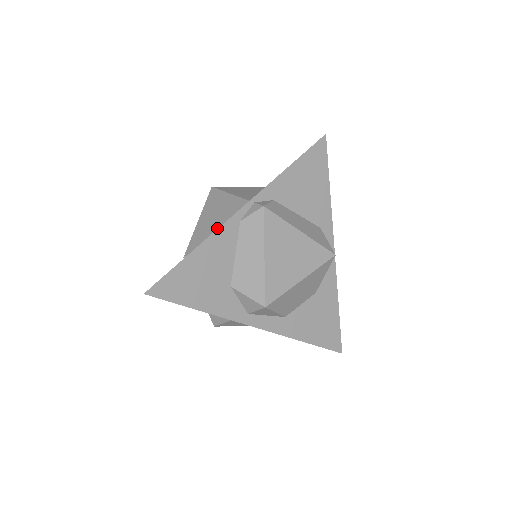
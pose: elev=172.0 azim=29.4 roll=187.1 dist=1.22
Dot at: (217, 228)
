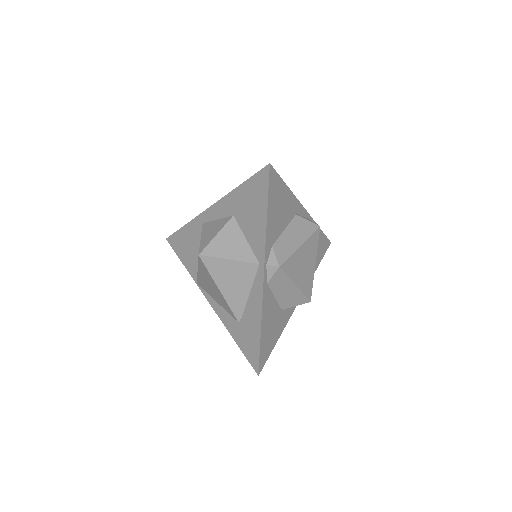
Dot at: (248, 293)
